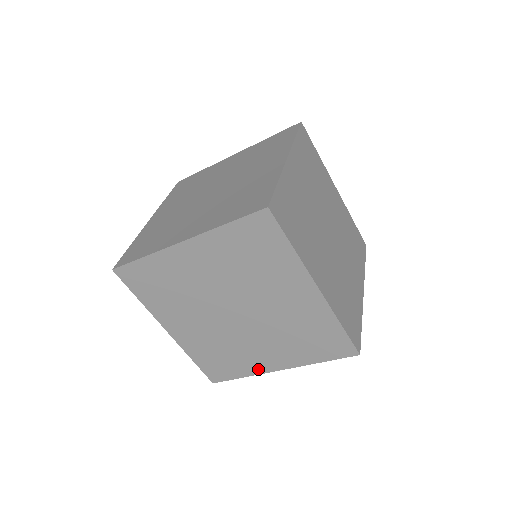
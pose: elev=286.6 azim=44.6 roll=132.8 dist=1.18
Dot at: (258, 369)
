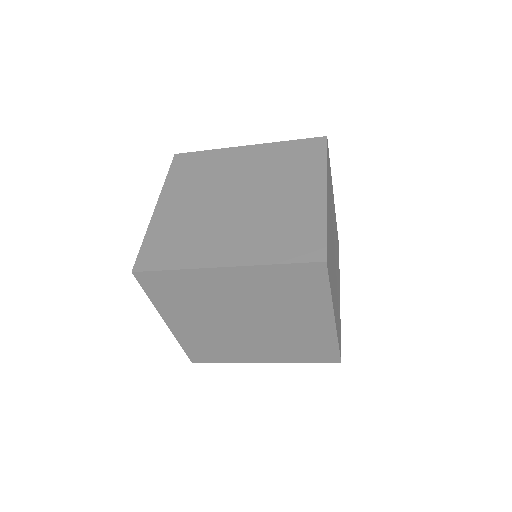
Dot at: (244, 360)
